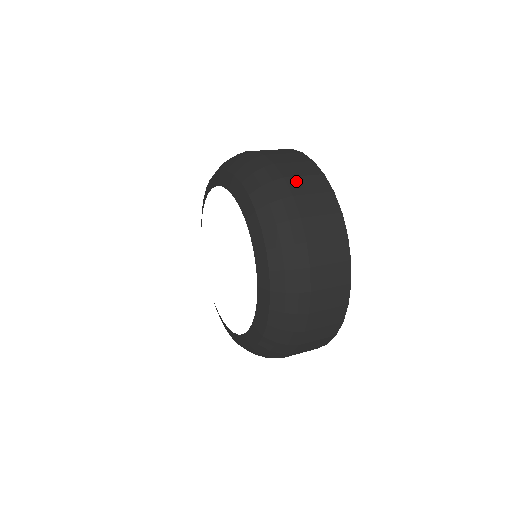
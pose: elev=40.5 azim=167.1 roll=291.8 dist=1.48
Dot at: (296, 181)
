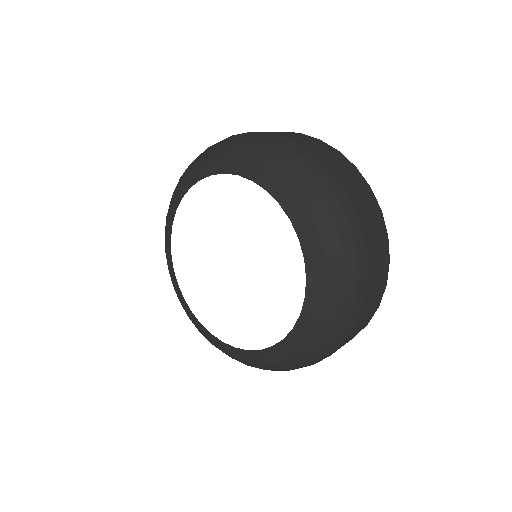
Dot at: occluded
